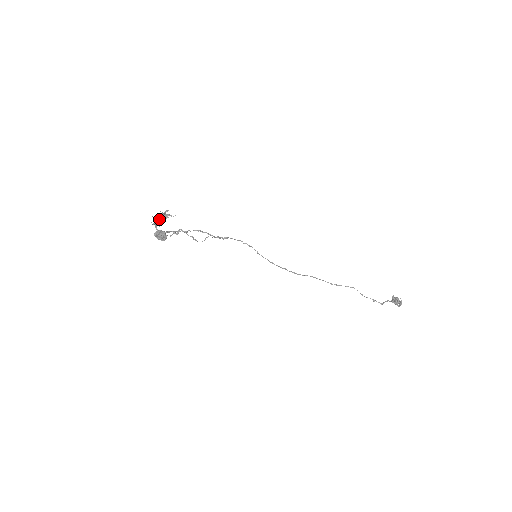
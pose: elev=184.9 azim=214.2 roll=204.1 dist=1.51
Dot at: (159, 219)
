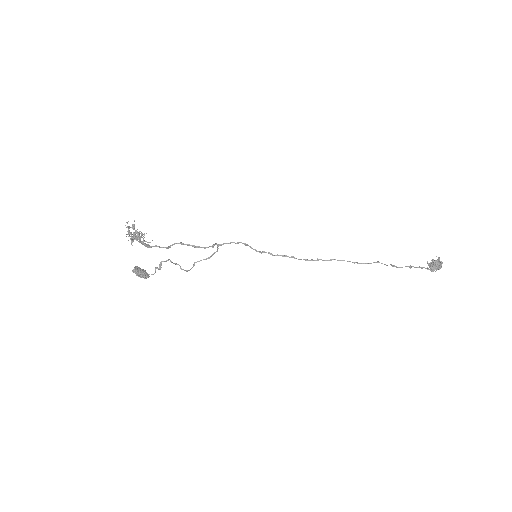
Dot at: occluded
